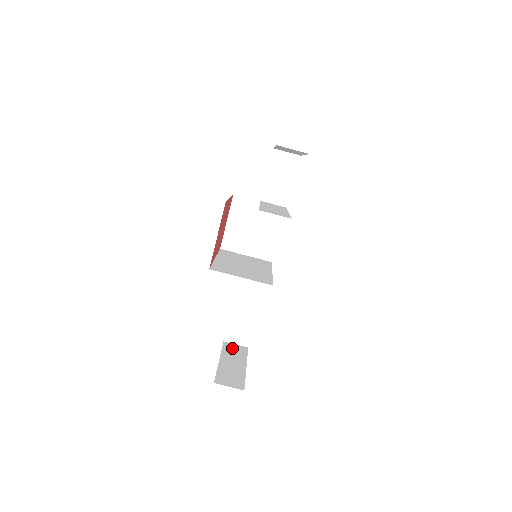
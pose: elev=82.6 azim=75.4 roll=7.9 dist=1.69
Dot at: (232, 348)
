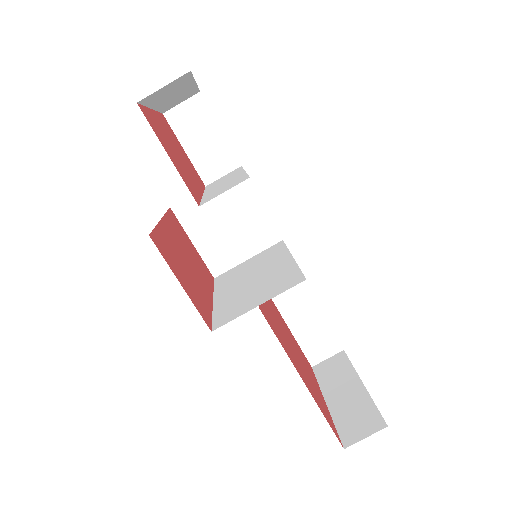
Dot at: (327, 368)
